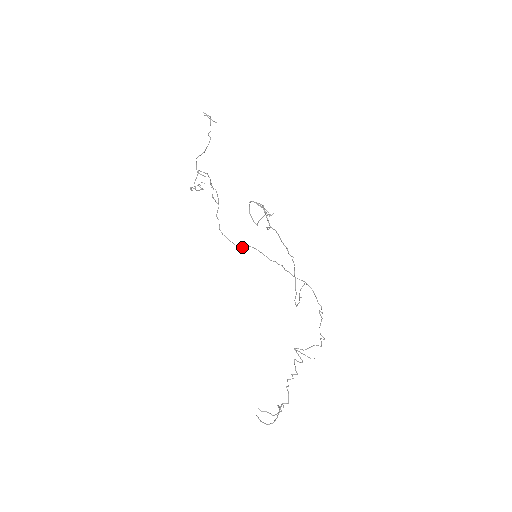
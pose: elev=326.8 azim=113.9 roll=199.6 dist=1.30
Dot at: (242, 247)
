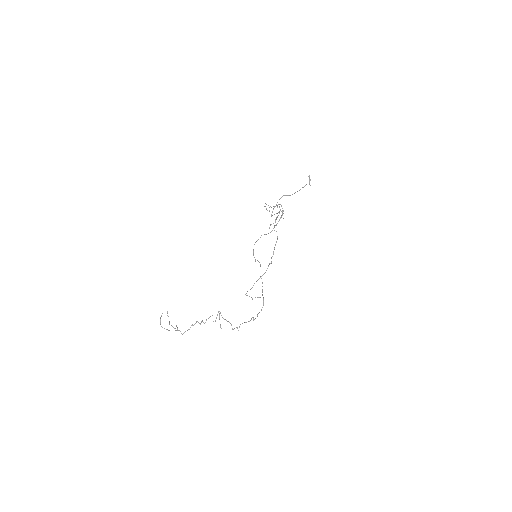
Dot at: (255, 259)
